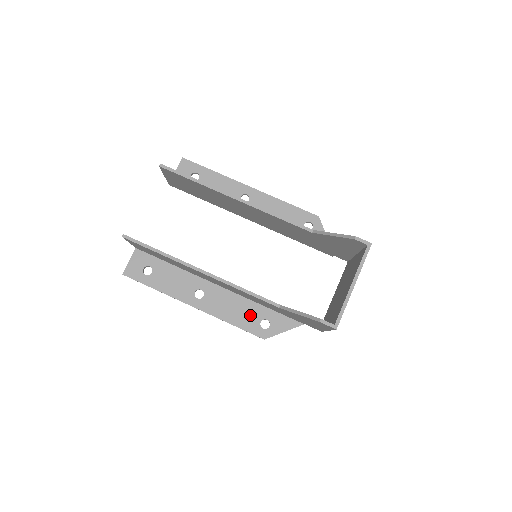
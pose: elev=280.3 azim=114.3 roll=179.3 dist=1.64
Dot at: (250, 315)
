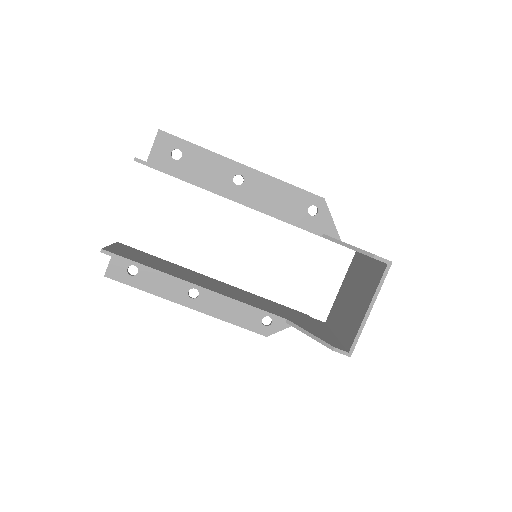
Dot at: (250, 313)
